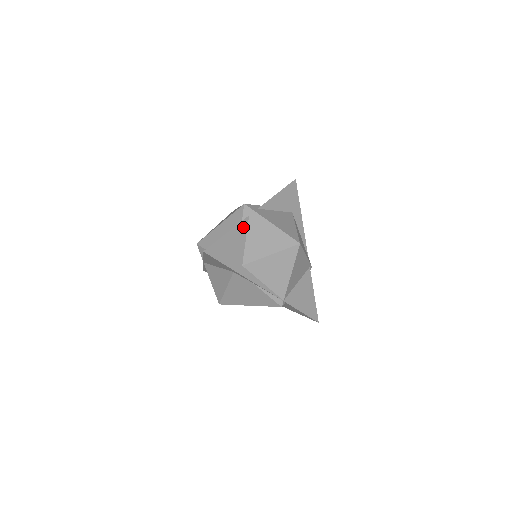
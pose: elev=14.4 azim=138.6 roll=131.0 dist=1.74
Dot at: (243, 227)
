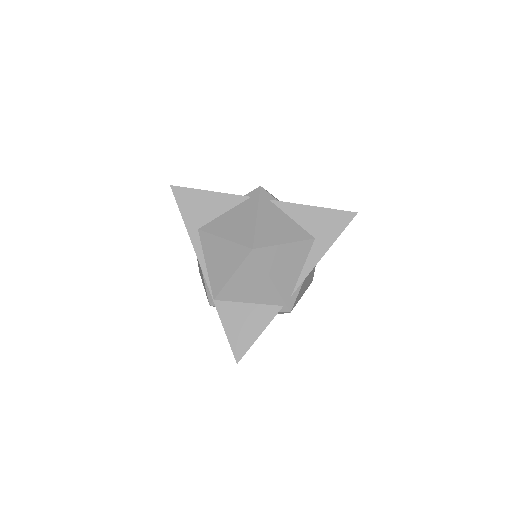
Dot at: (233, 201)
